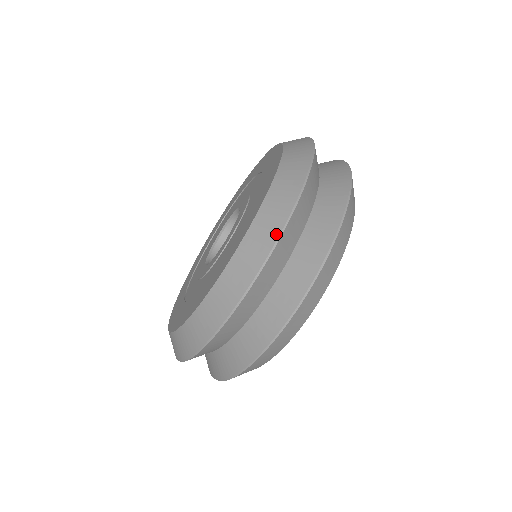
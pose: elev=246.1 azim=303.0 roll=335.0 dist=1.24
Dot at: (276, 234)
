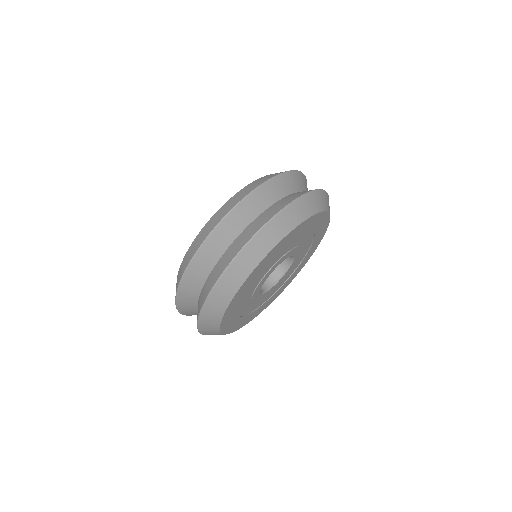
Dot at: occluded
